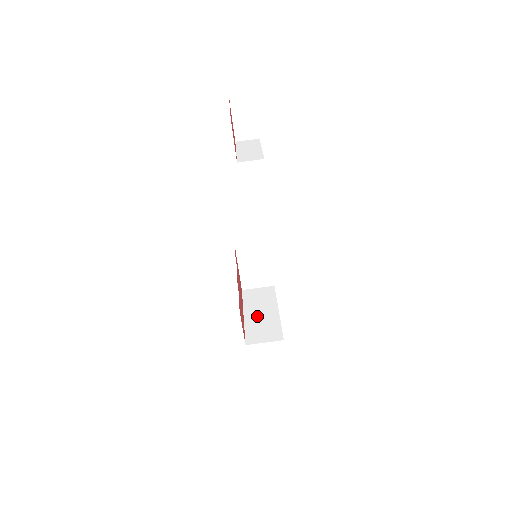
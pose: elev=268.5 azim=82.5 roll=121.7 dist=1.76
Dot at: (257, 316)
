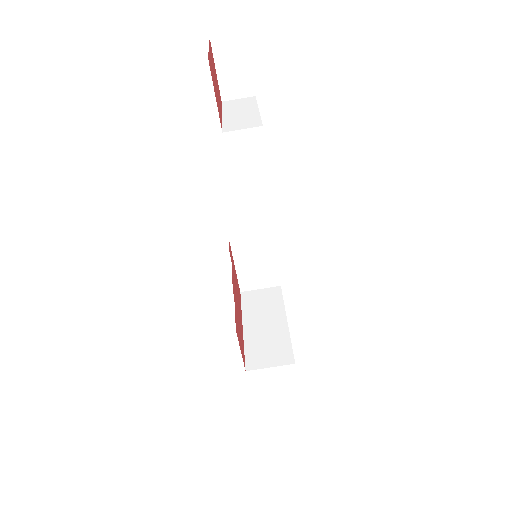
Dot at: (260, 329)
